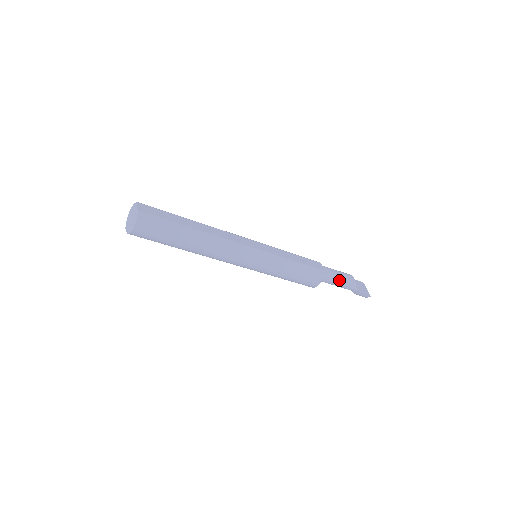
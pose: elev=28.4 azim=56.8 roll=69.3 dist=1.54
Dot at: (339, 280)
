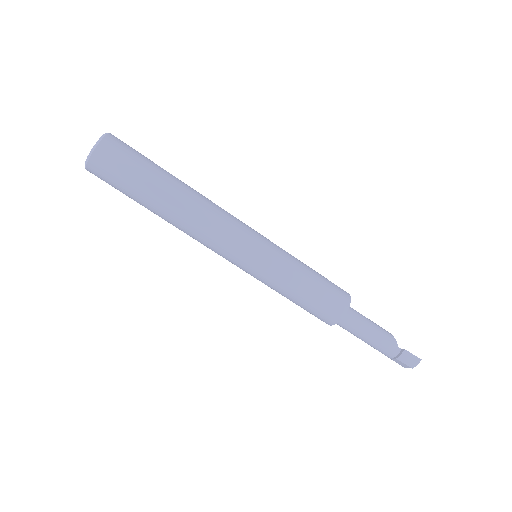
Dot at: (371, 324)
